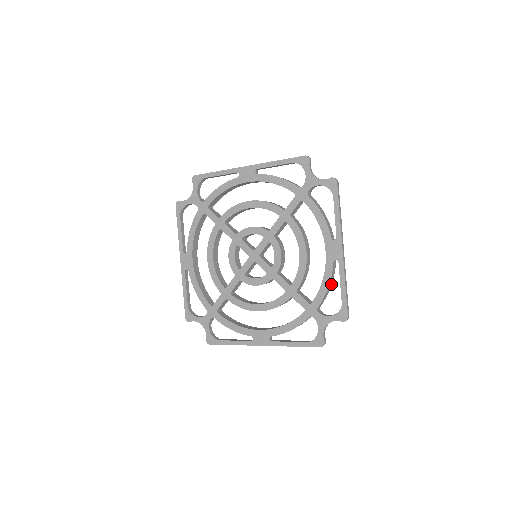
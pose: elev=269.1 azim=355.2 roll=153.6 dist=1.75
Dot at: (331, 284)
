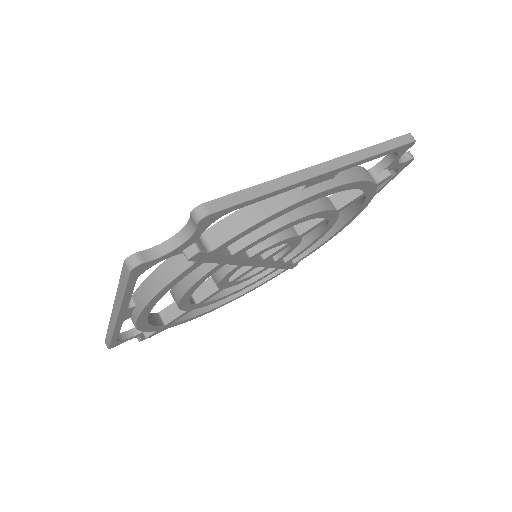
Dot at: (262, 216)
